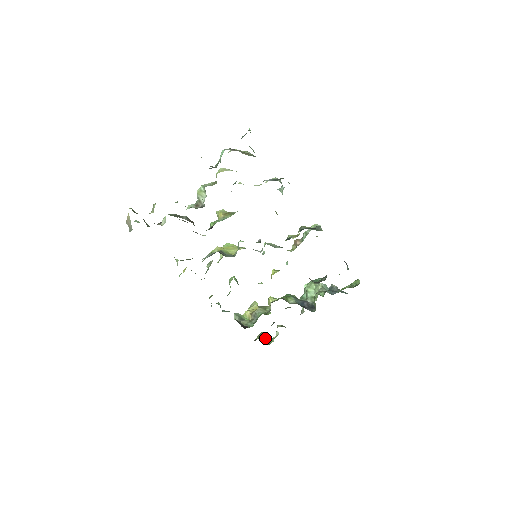
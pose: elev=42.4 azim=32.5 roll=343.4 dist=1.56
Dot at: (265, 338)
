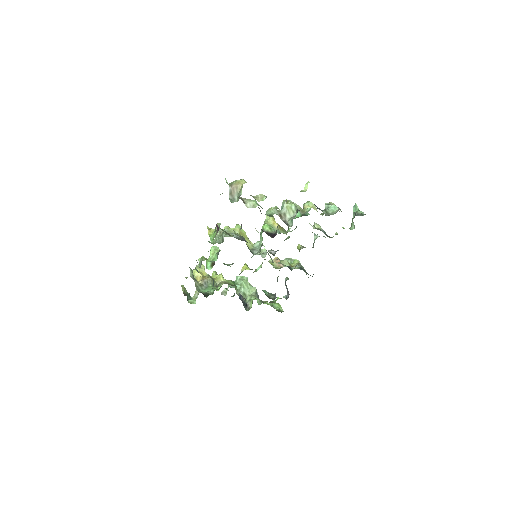
Dot at: (187, 294)
